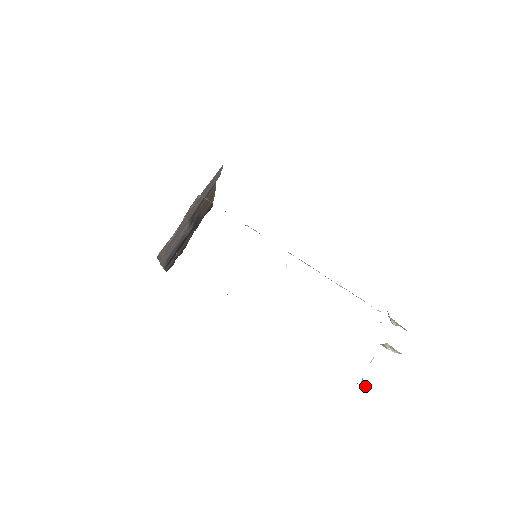
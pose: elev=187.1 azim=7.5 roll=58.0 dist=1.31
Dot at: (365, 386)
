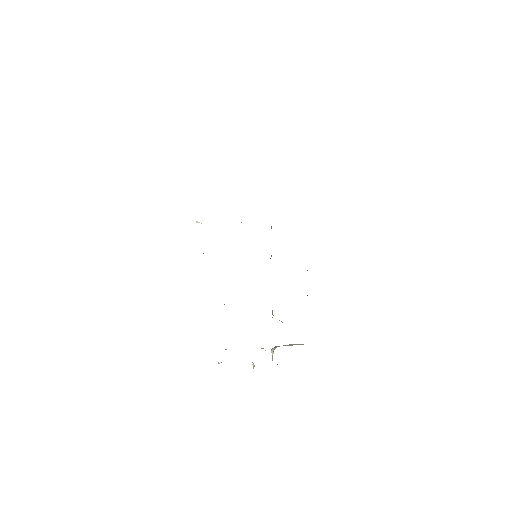
Dot at: (219, 363)
